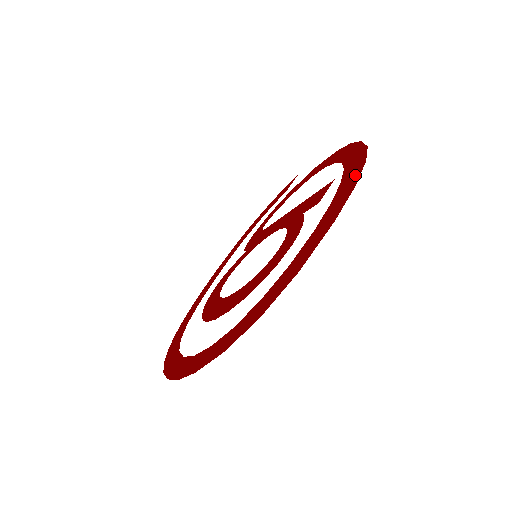
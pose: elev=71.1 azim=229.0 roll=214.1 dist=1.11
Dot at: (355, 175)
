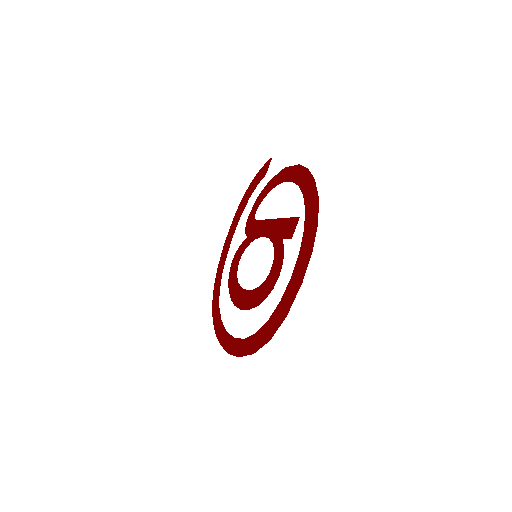
Dot at: (312, 234)
